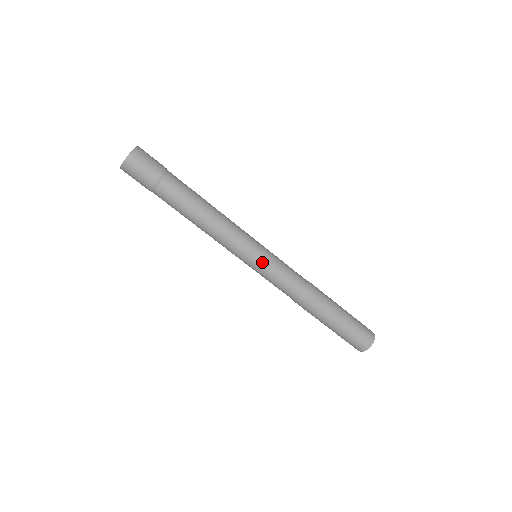
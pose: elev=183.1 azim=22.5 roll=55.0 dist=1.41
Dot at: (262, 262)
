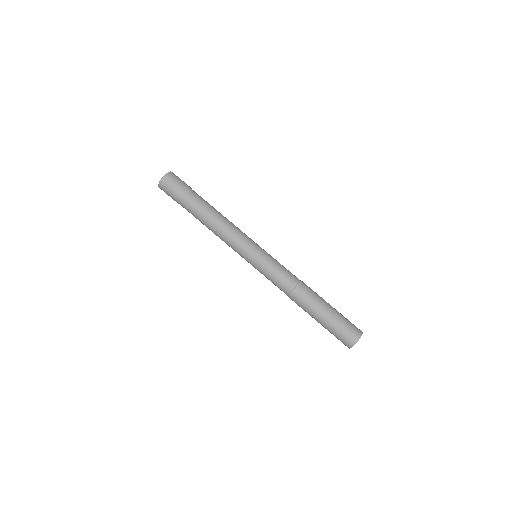
Dot at: (259, 258)
